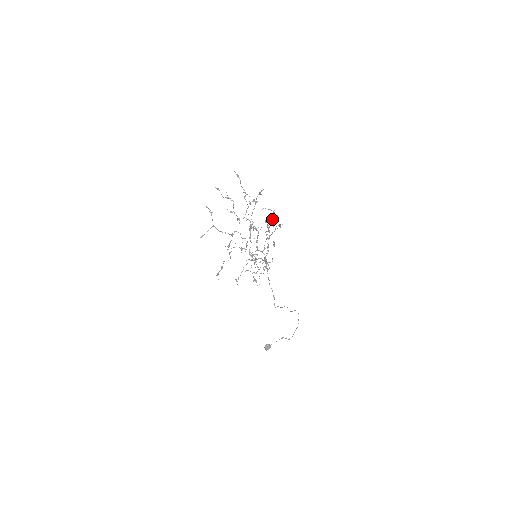
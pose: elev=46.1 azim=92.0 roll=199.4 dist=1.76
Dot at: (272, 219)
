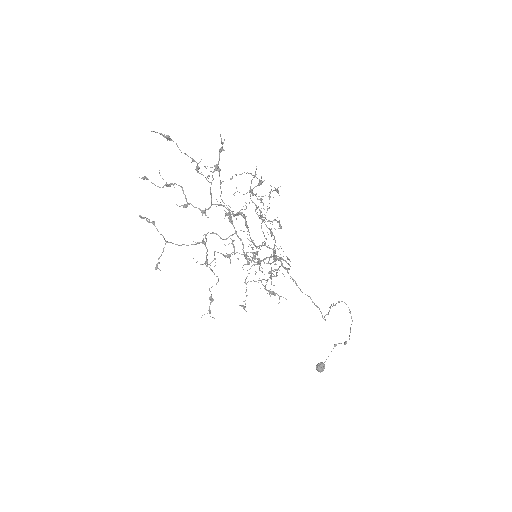
Dot at: (254, 187)
